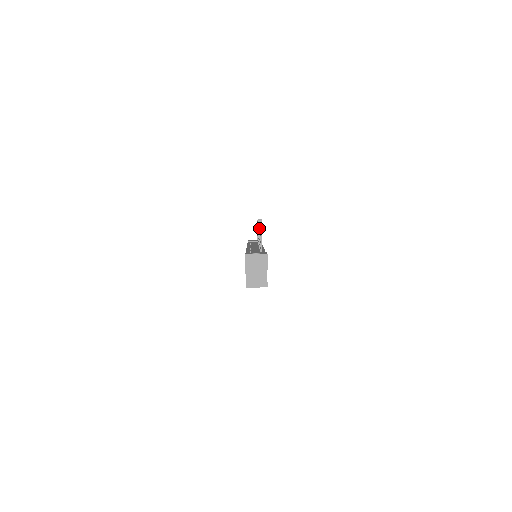
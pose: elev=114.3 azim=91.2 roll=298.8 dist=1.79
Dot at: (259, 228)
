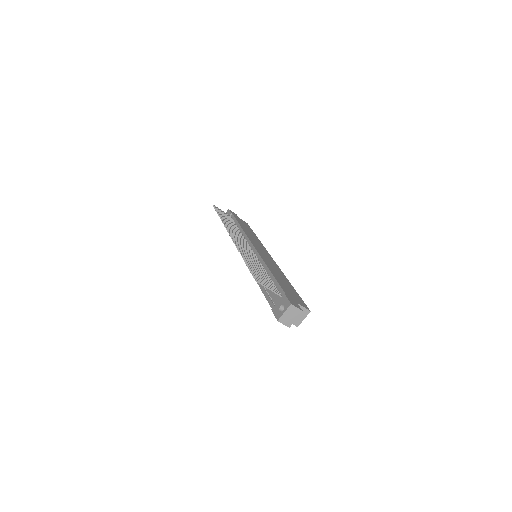
Dot at: (247, 260)
